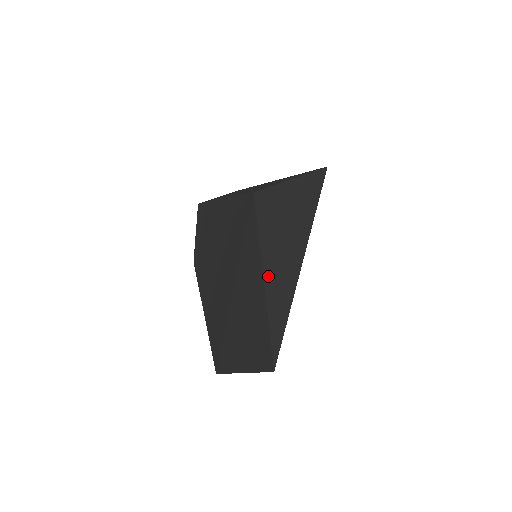
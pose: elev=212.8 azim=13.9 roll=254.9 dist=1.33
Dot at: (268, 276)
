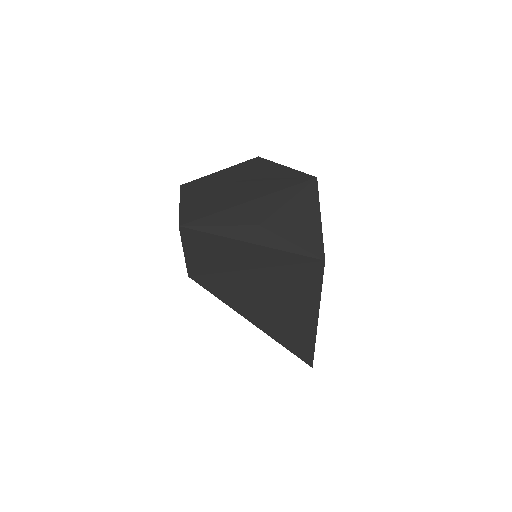
Dot at: occluded
